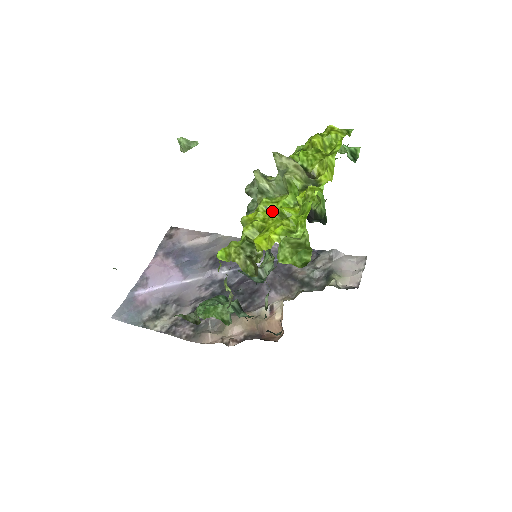
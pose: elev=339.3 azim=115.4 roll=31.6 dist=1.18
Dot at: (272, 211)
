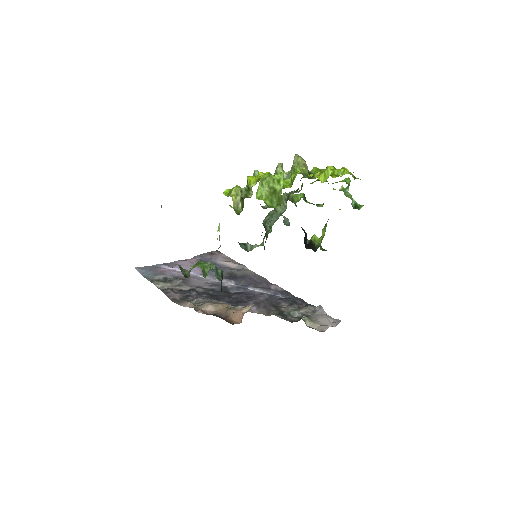
Dot at: occluded
